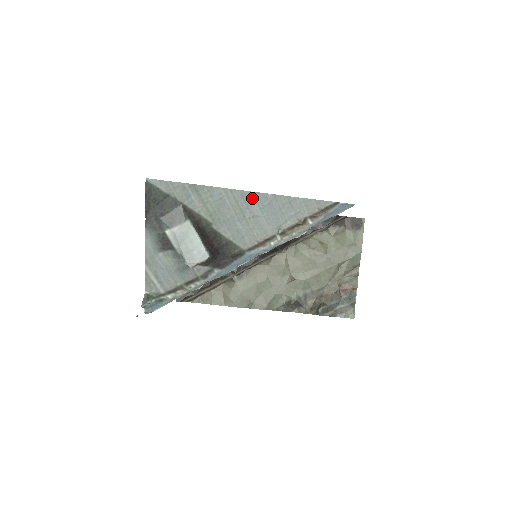
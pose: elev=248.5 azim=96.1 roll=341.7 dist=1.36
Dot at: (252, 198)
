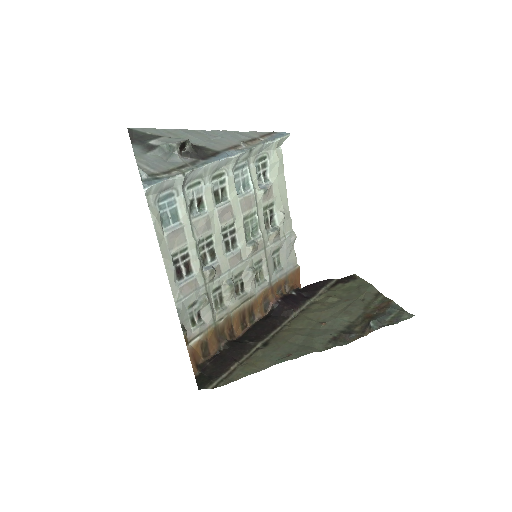
Dot at: (210, 133)
